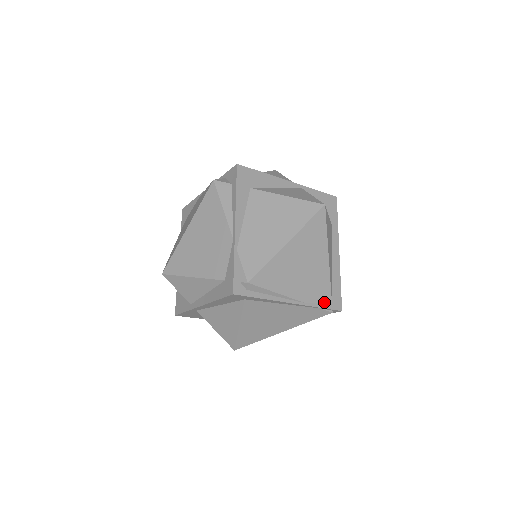
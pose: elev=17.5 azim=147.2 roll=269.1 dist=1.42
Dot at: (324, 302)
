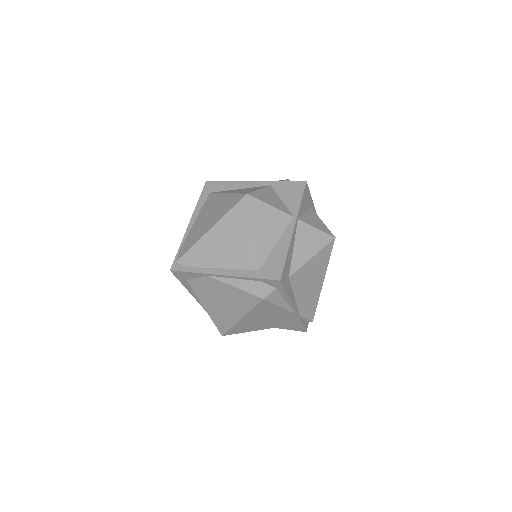
Dot at: occluded
